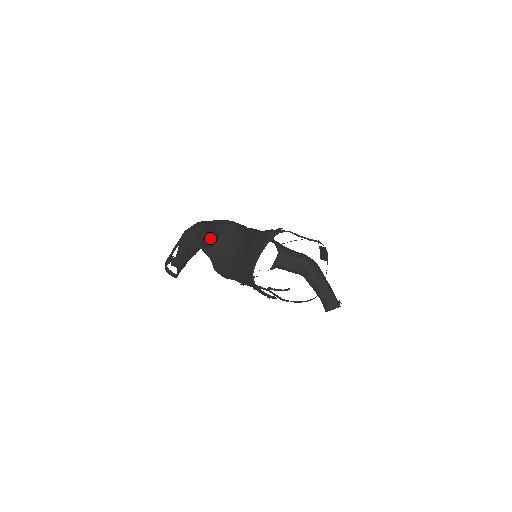
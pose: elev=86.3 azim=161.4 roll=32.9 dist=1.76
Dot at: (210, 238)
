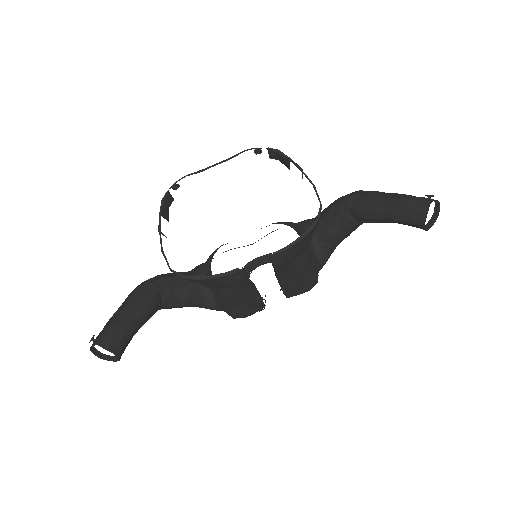
Dot at: (177, 285)
